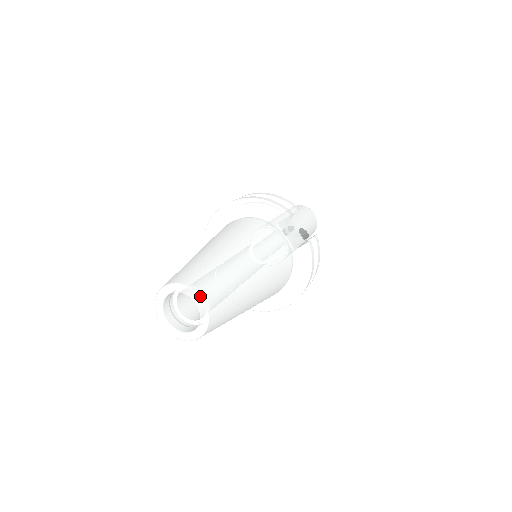
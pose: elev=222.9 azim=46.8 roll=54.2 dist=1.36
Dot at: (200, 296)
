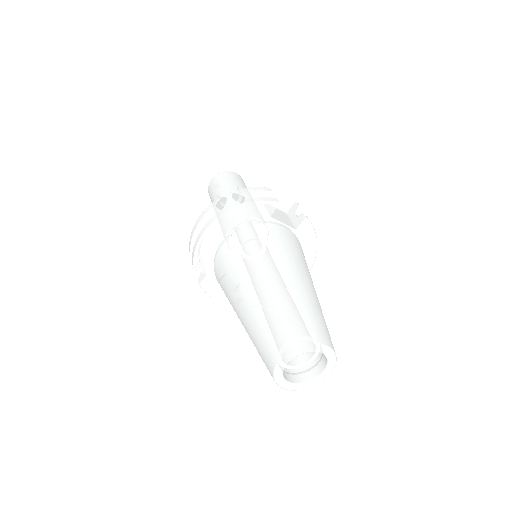
Dot at: (322, 344)
